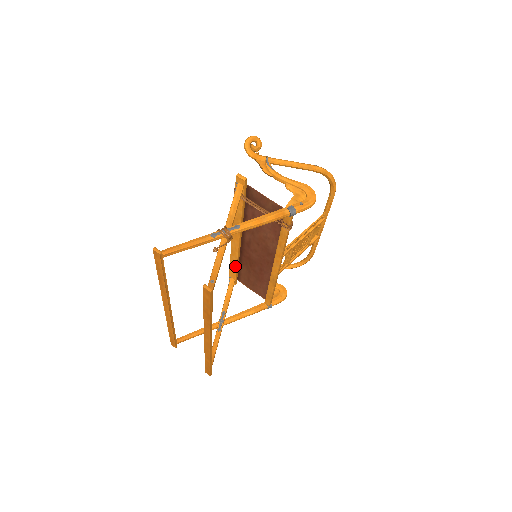
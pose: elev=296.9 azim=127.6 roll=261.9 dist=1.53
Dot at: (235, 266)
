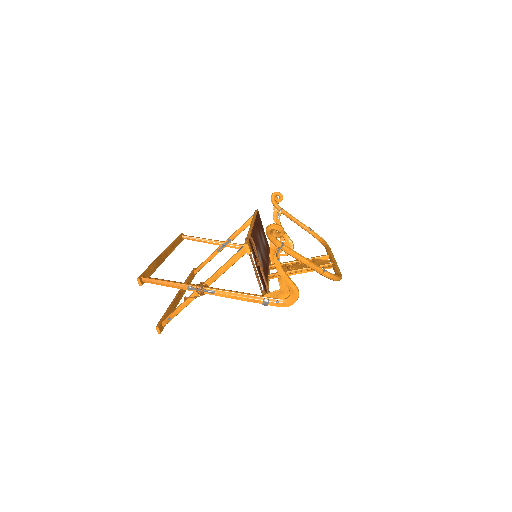
Dot at: occluded
